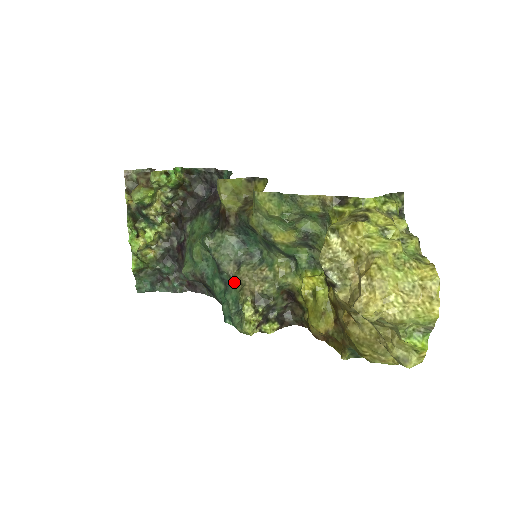
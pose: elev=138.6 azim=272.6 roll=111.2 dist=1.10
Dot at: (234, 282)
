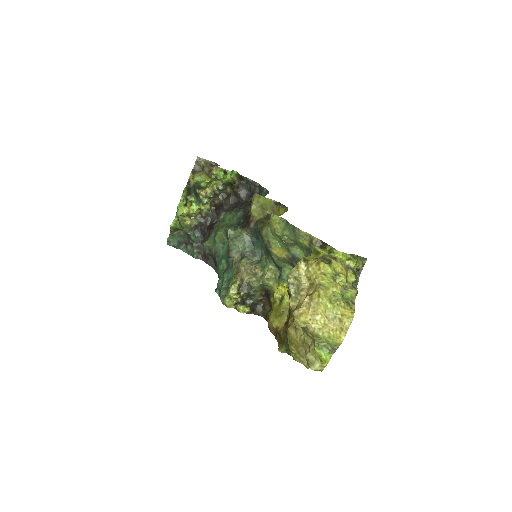
Dot at: (234, 267)
